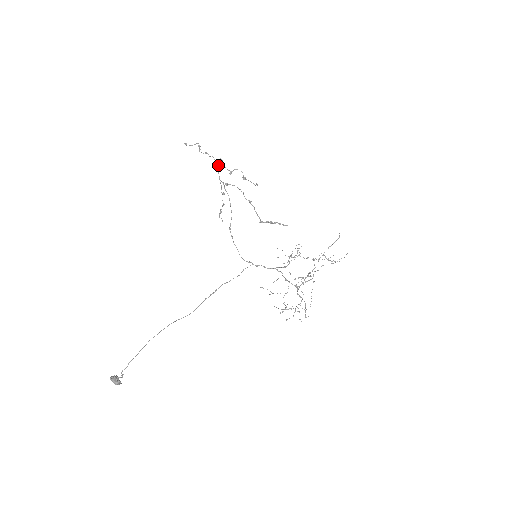
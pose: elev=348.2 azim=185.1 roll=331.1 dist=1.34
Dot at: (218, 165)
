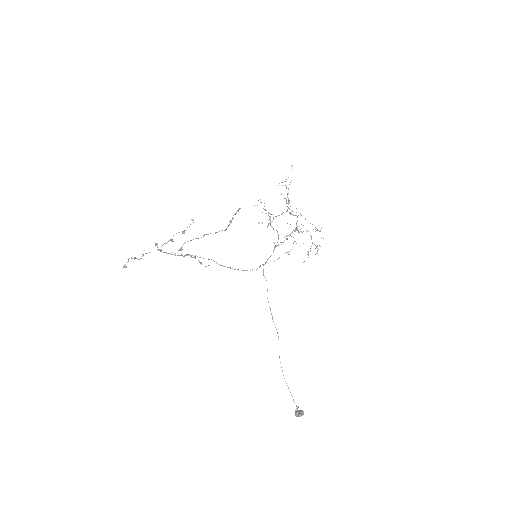
Dot at: (161, 251)
